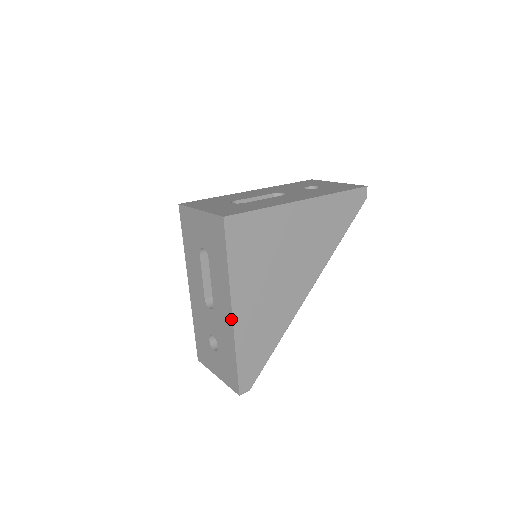
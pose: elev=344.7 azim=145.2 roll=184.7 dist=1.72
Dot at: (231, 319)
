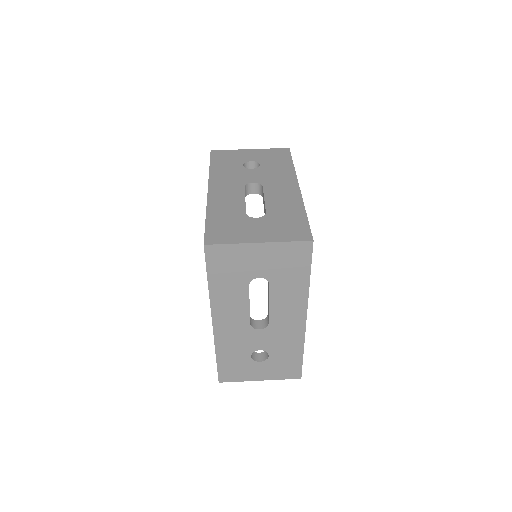
Dot at: (304, 325)
